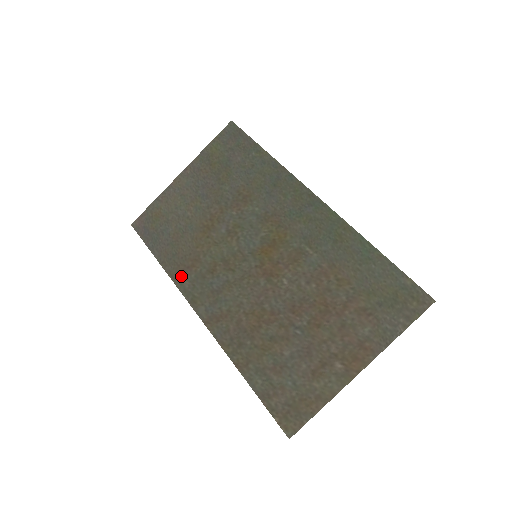
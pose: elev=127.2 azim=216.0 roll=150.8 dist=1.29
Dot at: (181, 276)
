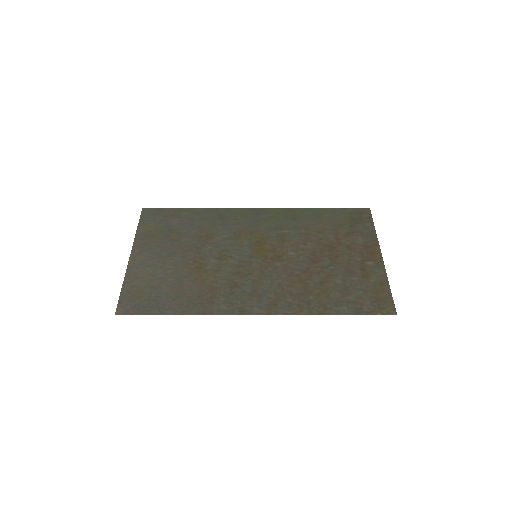
Dot at: (212, 307)
